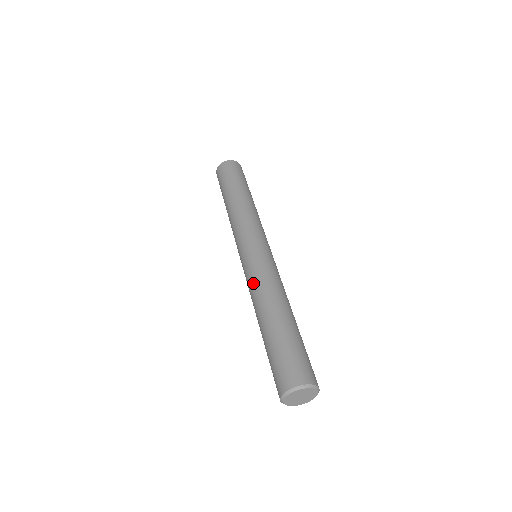
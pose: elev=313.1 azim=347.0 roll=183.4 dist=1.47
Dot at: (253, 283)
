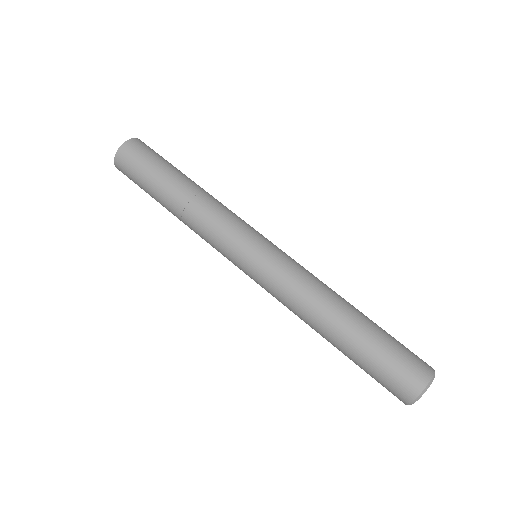
Dot at: occluded
